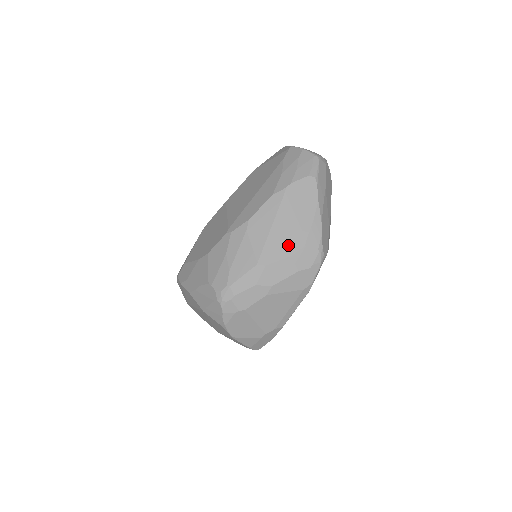
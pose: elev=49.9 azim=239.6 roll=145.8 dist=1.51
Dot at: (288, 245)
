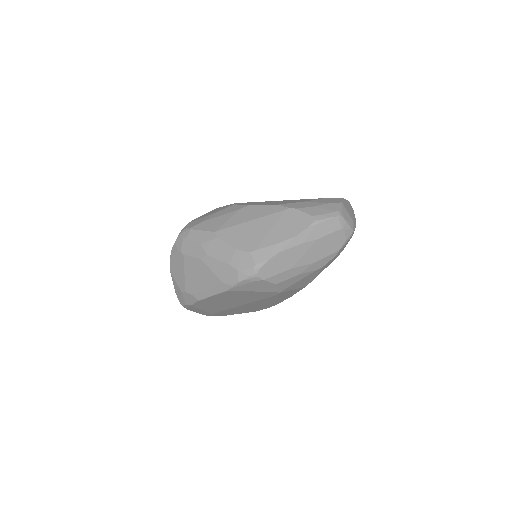
Dot at: (243, 241)
